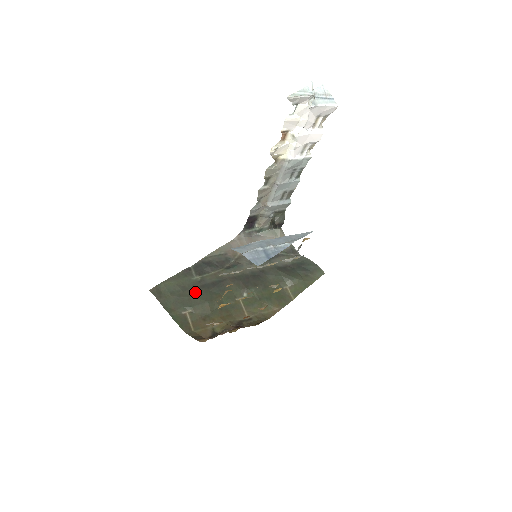
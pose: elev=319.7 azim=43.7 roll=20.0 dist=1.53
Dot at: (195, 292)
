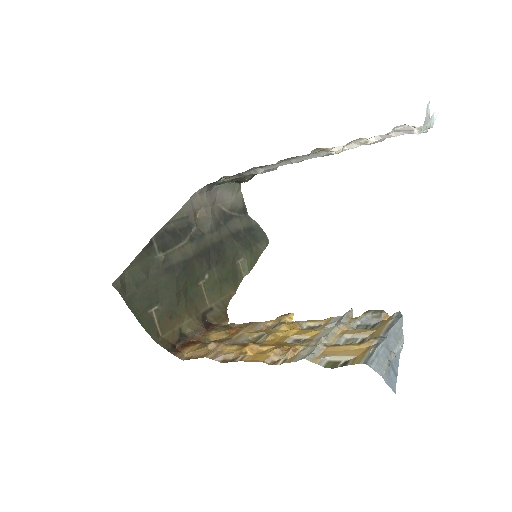
Dot at: (161, 280)
